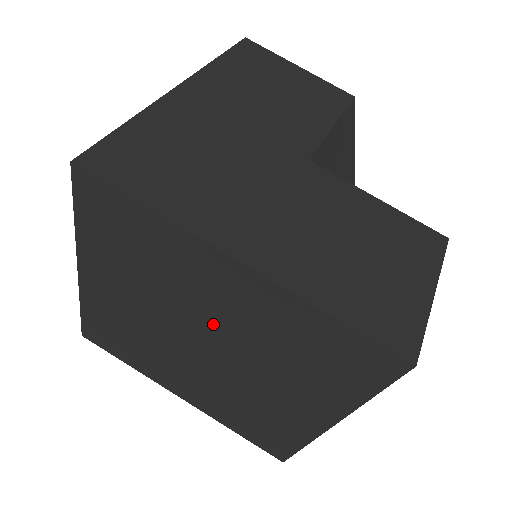
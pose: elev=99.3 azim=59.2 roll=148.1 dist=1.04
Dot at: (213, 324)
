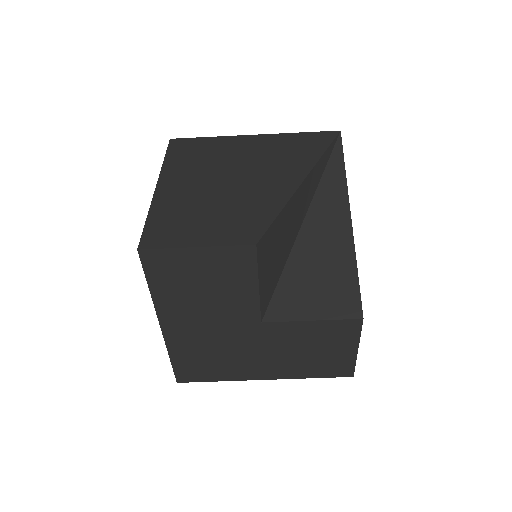
Dot at: occluded
